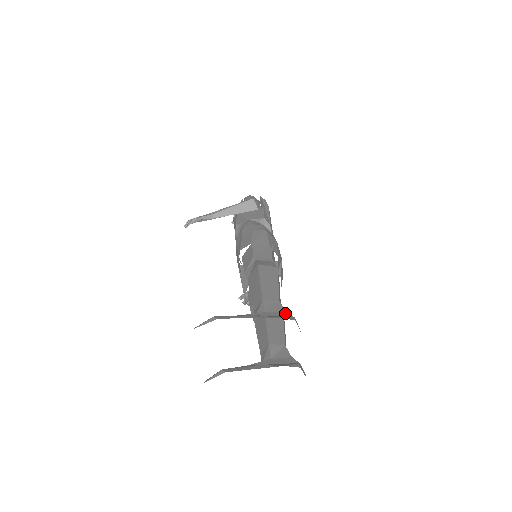
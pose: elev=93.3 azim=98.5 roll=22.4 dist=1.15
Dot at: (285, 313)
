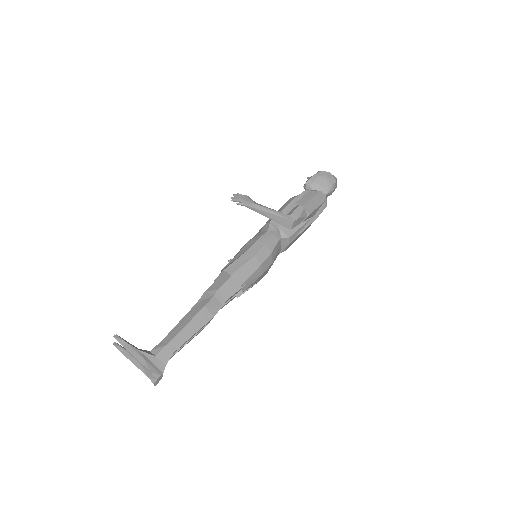
Dot at: (164, 366)
